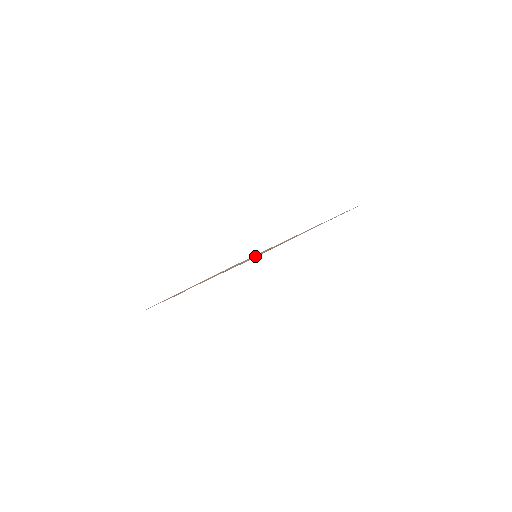
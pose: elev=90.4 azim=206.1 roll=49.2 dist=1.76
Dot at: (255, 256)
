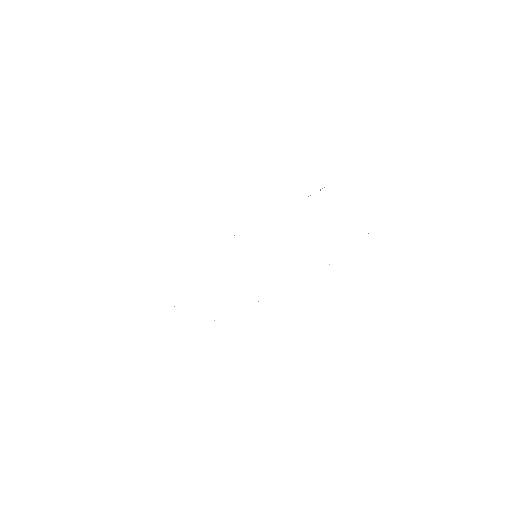
Dot at: occluded
